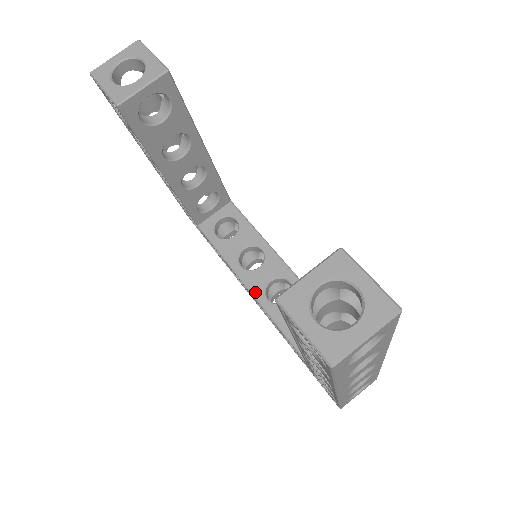
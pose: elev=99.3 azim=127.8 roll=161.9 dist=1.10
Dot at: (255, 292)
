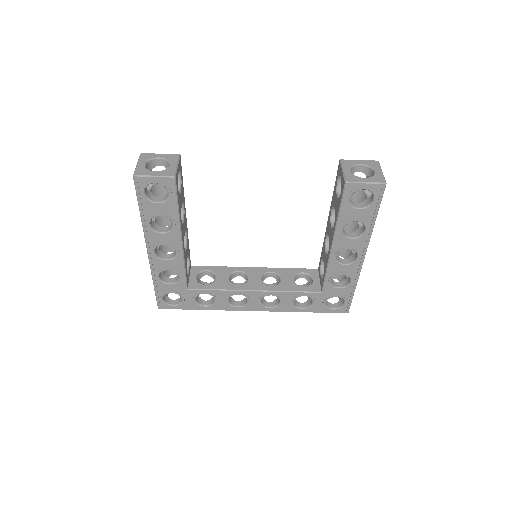
Dot at: (261, 289)
